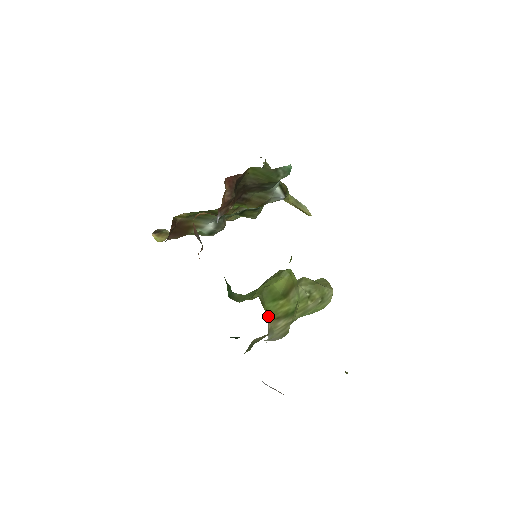
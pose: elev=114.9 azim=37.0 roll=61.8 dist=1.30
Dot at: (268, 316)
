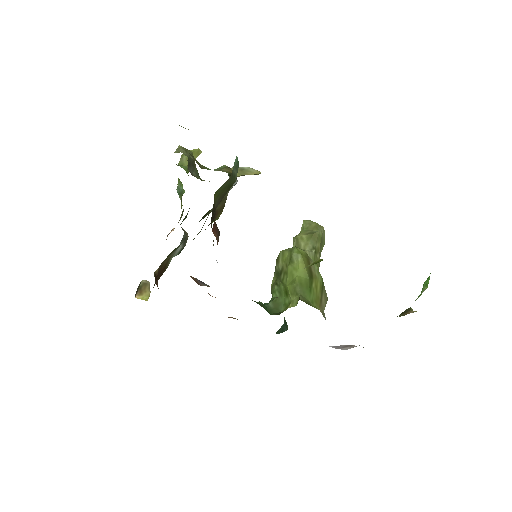
Dot at: (316, 307)
